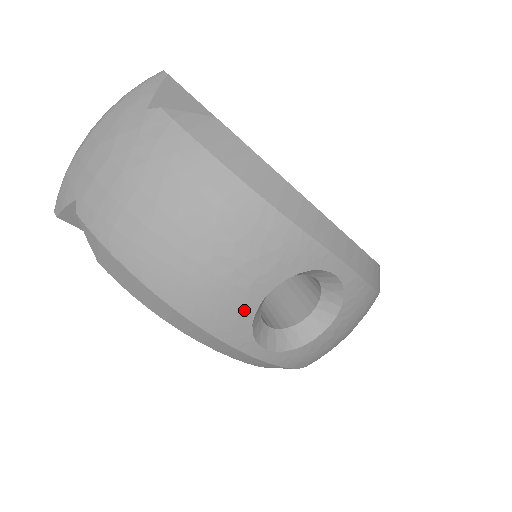
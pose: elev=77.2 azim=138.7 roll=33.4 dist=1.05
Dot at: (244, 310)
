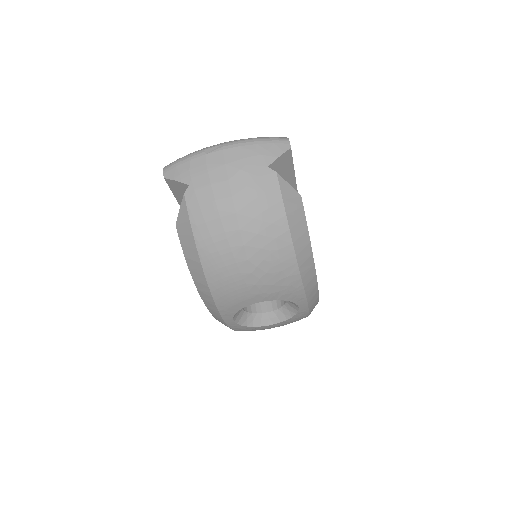
Dot at: (243, 303)
